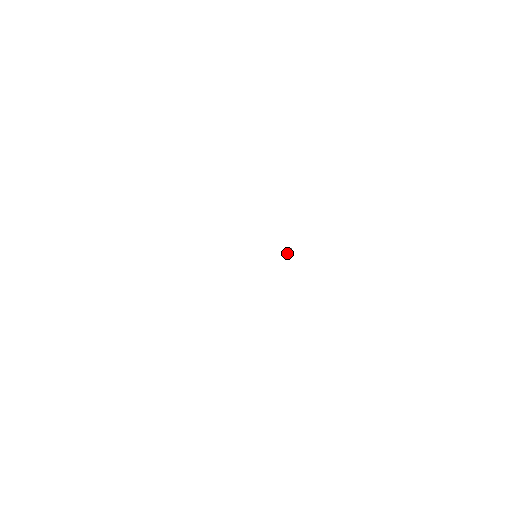
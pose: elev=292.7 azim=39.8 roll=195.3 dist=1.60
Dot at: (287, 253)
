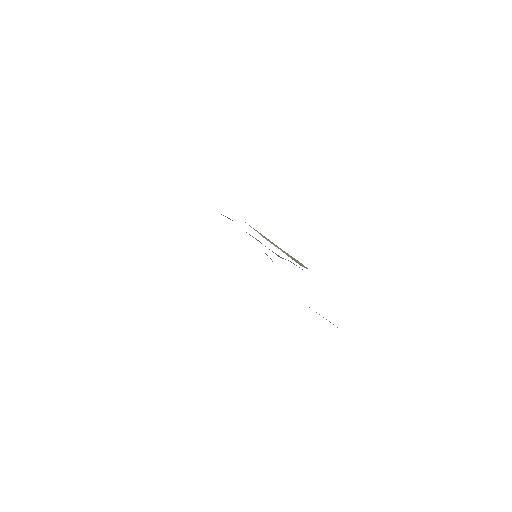
Dot at: occluded
